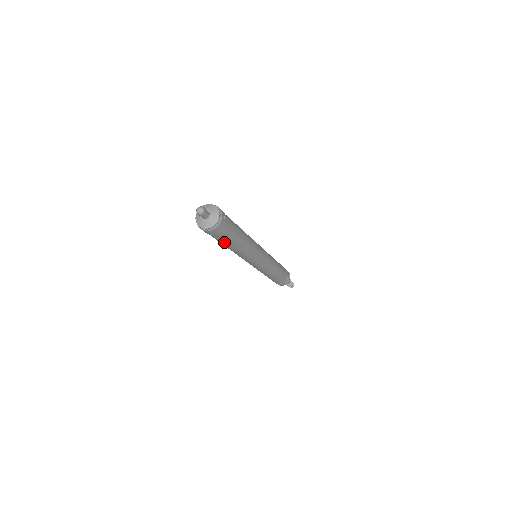
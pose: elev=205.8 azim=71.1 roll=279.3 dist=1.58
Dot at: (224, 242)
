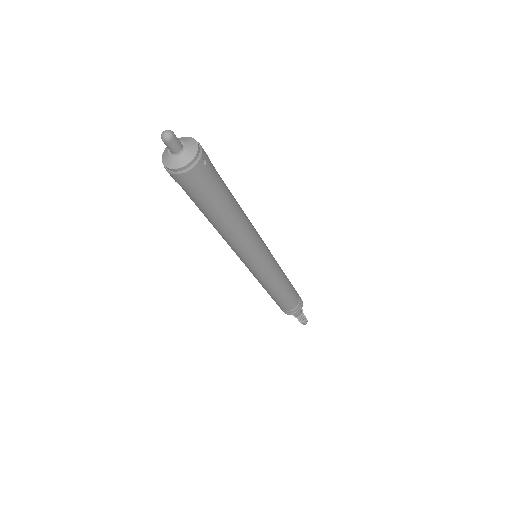
Dot at: (202, 207)
